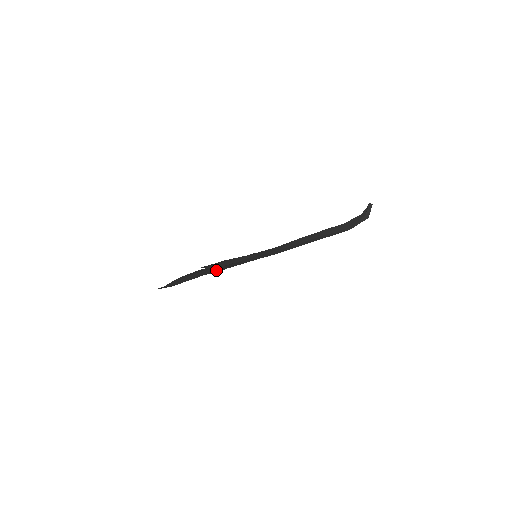
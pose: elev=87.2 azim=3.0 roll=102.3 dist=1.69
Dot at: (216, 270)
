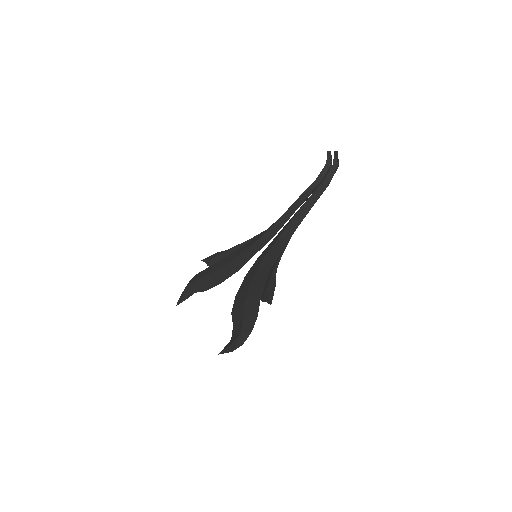
Dot at: occluded
